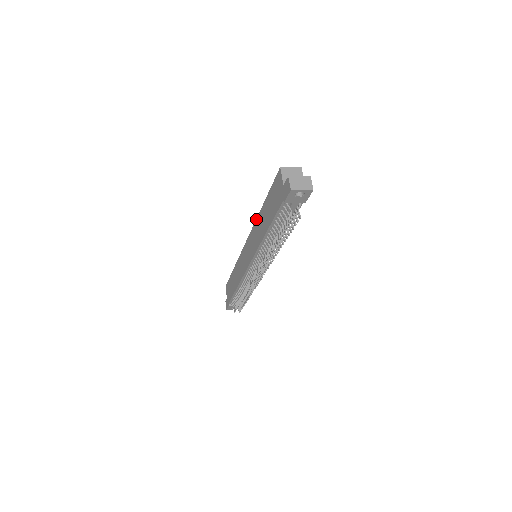
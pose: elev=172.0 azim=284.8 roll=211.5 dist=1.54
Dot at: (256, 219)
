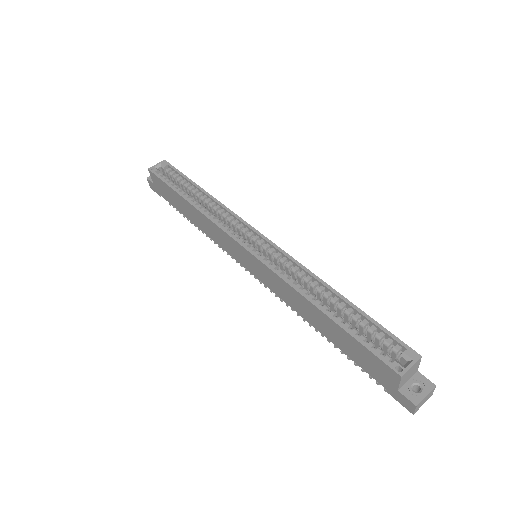
Dot at: (293, 289)
